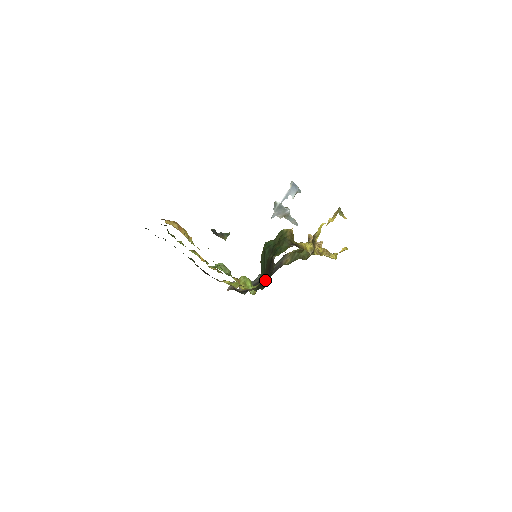
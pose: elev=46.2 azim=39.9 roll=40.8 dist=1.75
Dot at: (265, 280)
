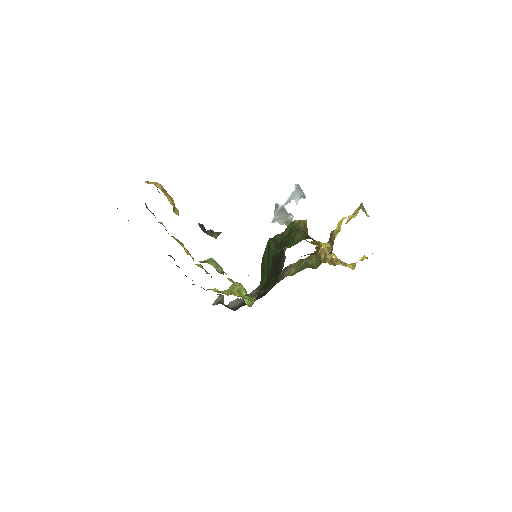
Dot at: (271, 280)
